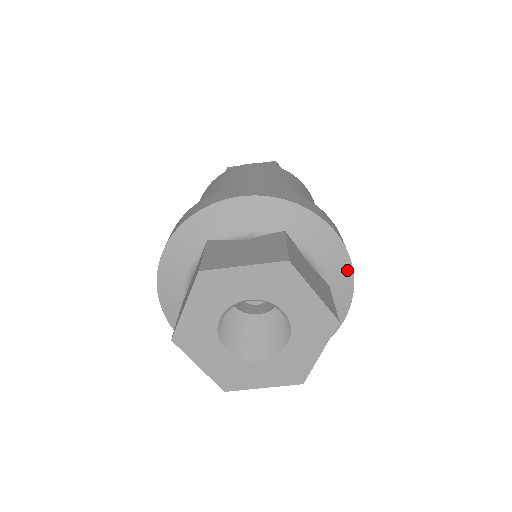
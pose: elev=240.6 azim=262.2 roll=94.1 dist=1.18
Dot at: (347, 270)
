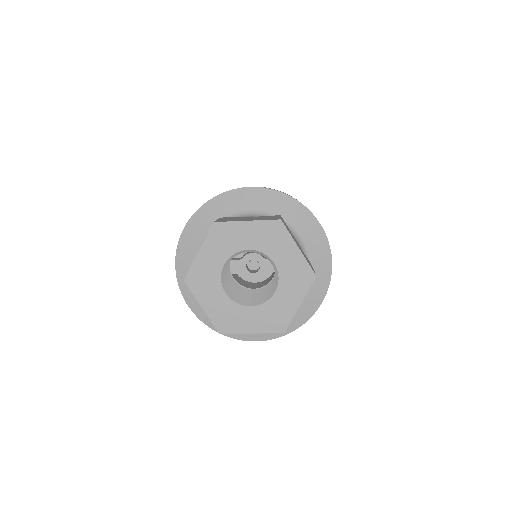
Dot at: (327, 255)
